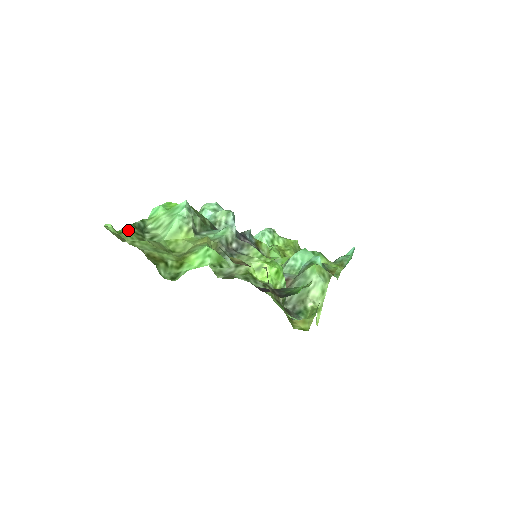
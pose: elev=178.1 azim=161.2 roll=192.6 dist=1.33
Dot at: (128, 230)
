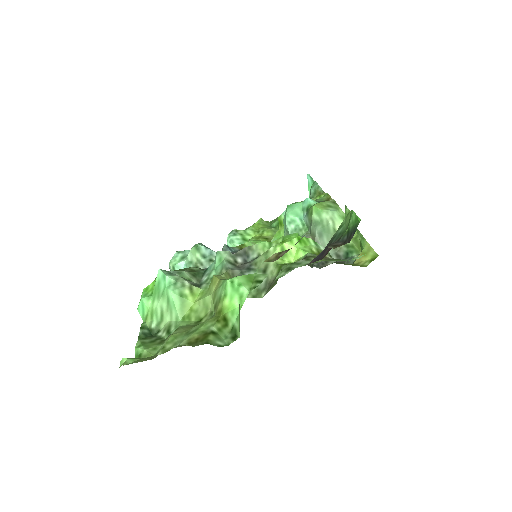
Dot at: (142, 347)
